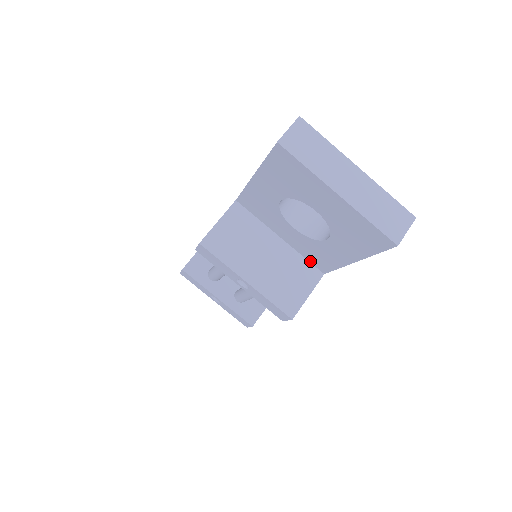
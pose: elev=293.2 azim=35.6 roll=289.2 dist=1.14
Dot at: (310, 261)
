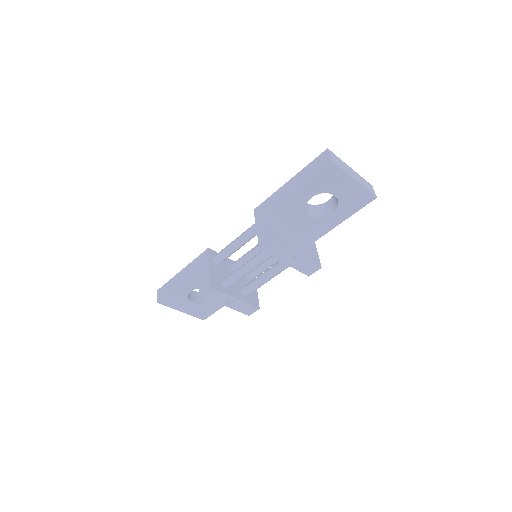
Dot at: (308, 236)
